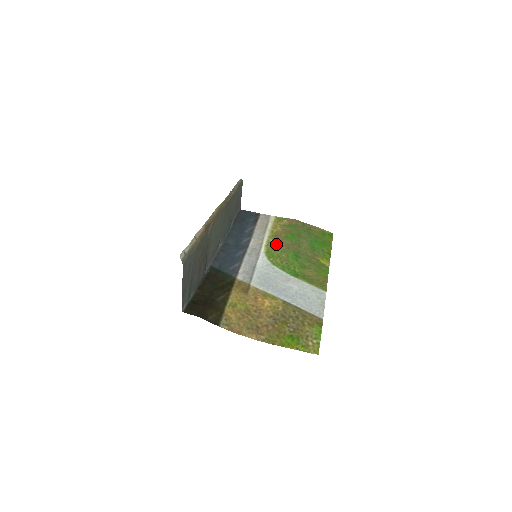
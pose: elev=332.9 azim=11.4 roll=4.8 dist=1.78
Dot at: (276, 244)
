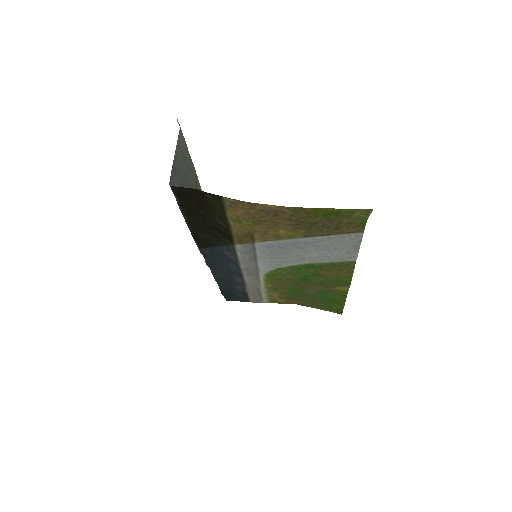
Dot at: (277, 283)
